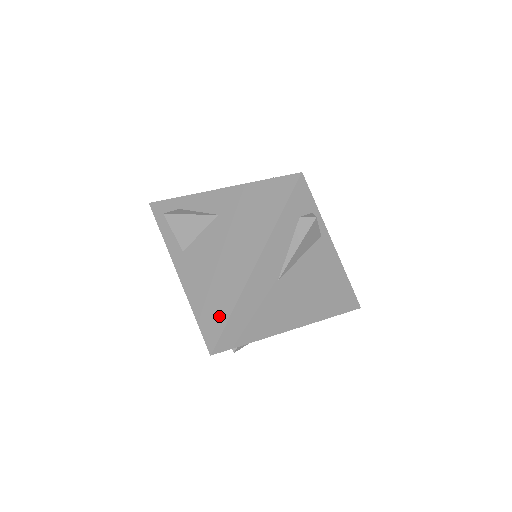
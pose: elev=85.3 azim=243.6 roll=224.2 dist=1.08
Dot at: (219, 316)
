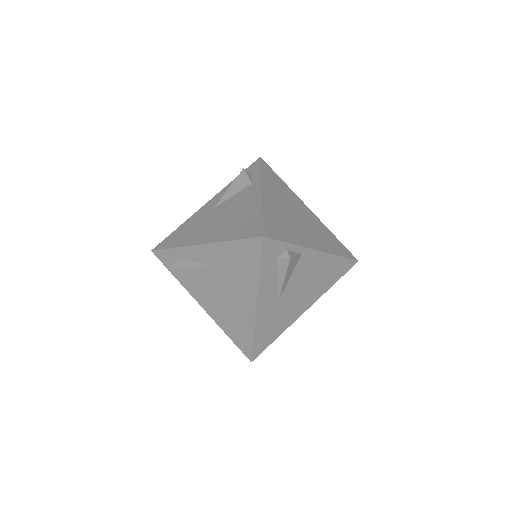
Dot at: (246, 338)
